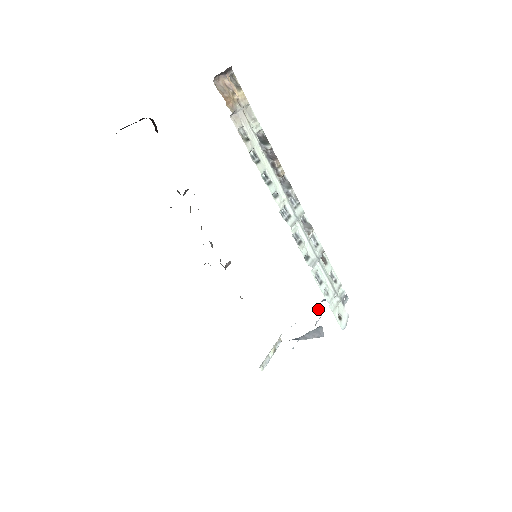
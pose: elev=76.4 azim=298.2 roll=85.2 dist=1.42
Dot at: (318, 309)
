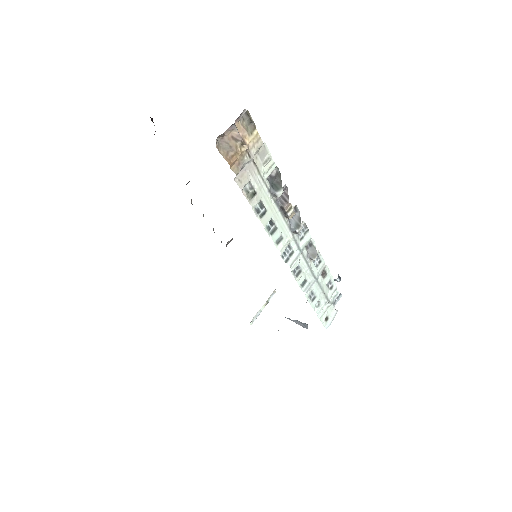
Dot at: occluded
